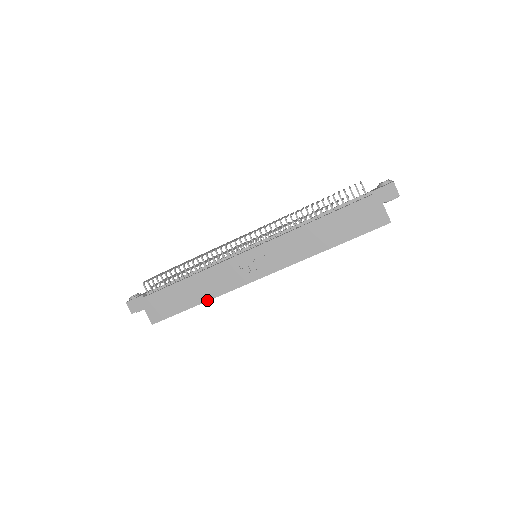
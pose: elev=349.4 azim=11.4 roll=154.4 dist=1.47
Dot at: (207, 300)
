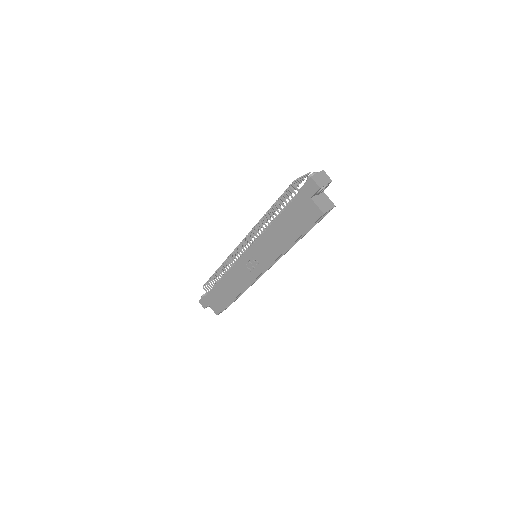
Dot at: (237, 296)
